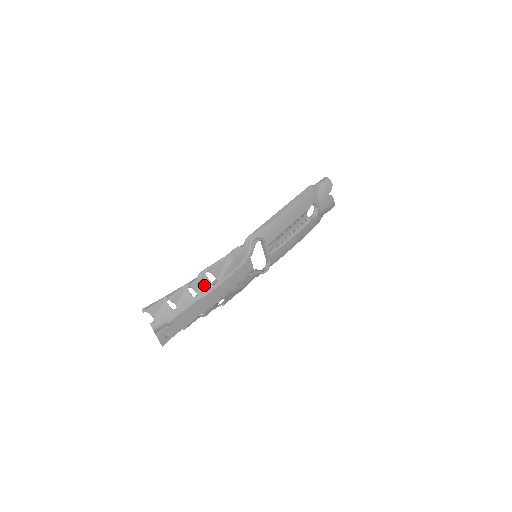
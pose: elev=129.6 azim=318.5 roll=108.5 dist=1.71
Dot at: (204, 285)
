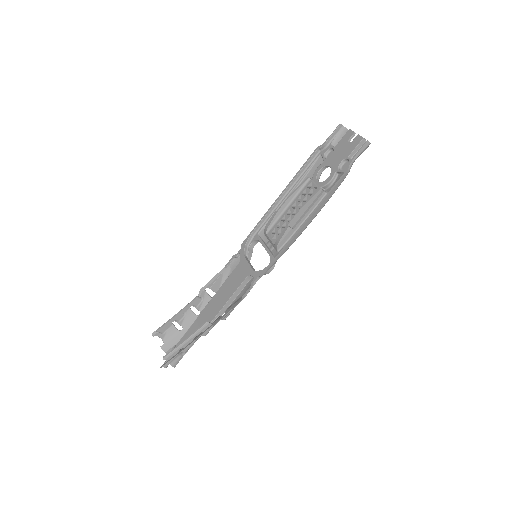
Dot at: occluded
